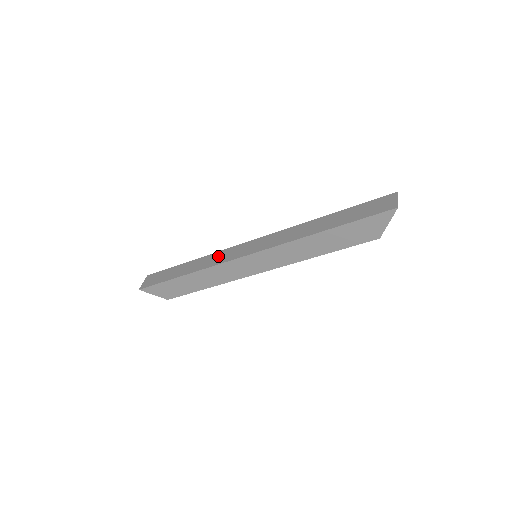
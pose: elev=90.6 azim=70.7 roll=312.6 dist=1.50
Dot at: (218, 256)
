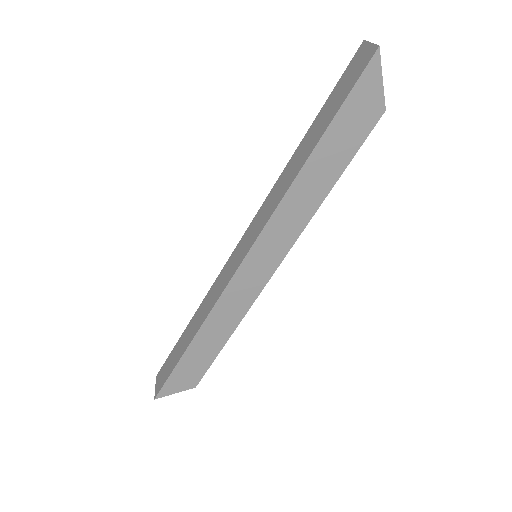
Dot at: (214, 290)
